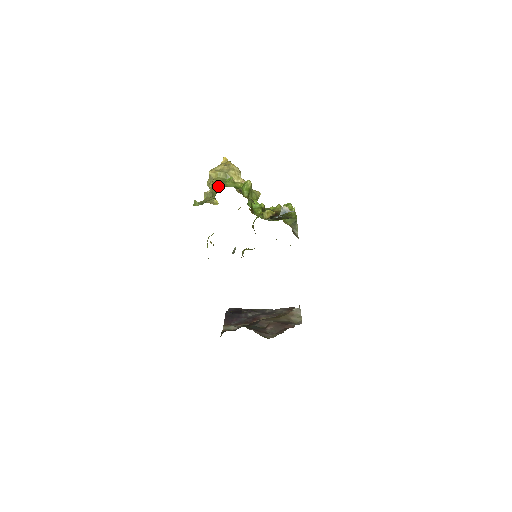
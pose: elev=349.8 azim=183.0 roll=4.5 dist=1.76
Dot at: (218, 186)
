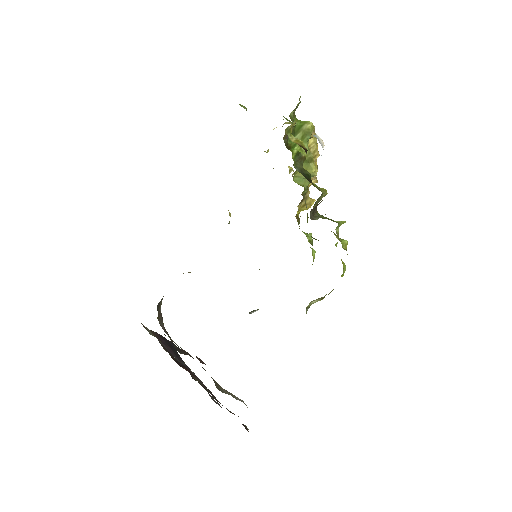
Dot at: occluded
